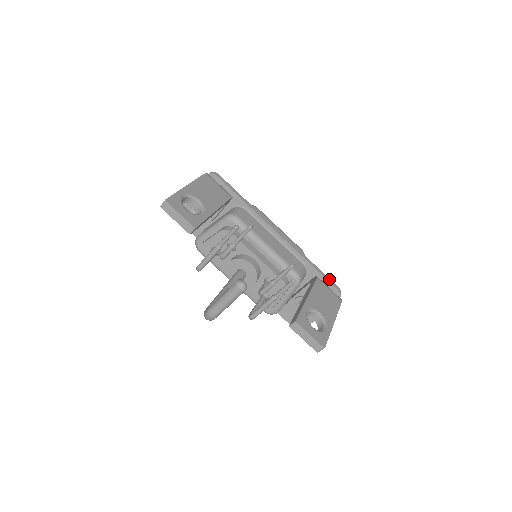
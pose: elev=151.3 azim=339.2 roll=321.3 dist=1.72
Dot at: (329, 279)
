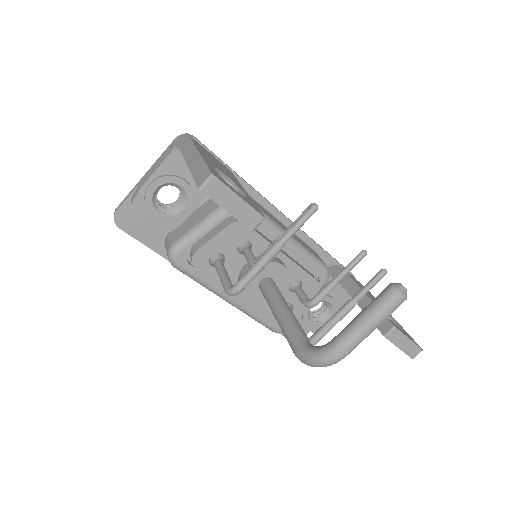
Dot at: (342, 266)
